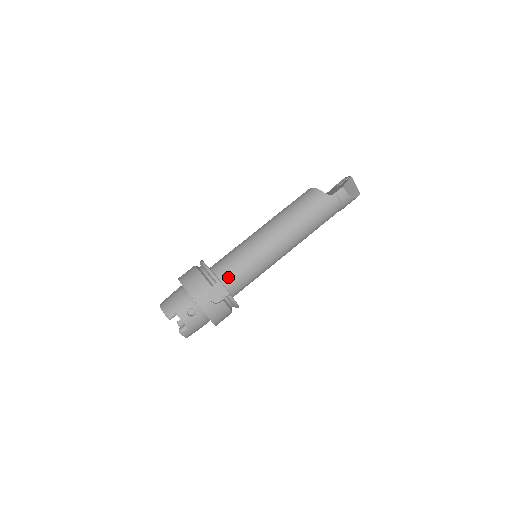
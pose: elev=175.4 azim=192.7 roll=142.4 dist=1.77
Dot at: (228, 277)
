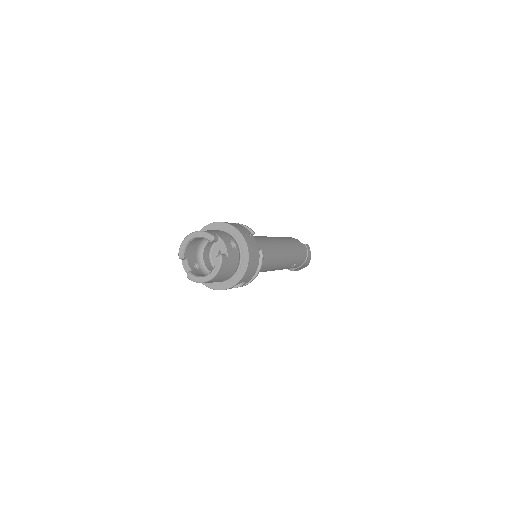
Dot at: occluded
